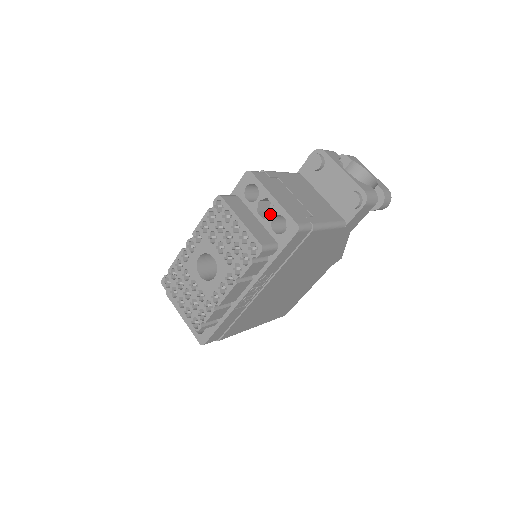
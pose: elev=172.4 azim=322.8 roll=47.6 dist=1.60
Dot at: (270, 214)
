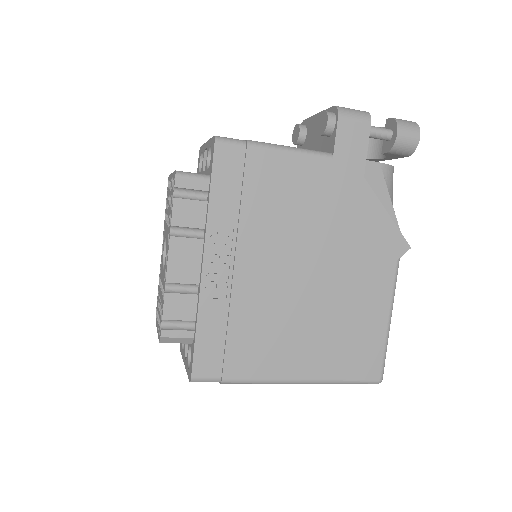
Dot at: occluded
